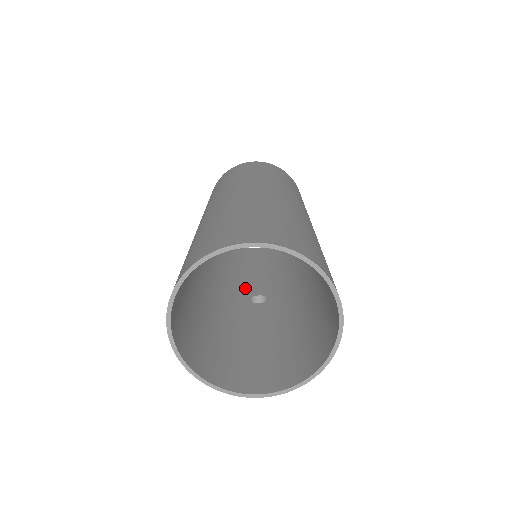
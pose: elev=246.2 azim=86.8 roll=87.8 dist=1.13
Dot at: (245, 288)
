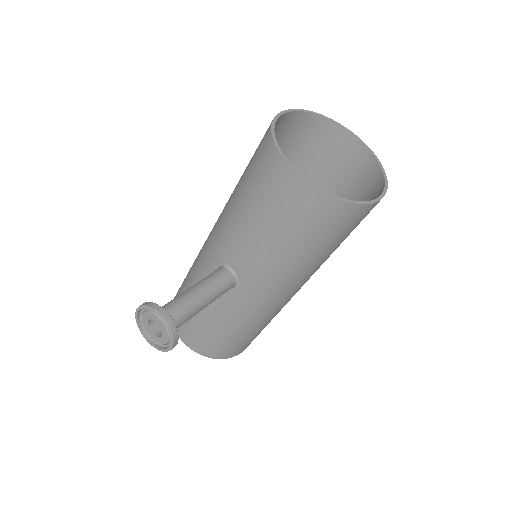
Dot at: occluded
